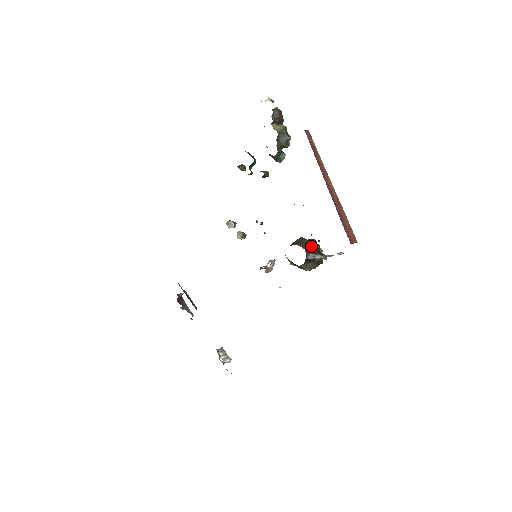
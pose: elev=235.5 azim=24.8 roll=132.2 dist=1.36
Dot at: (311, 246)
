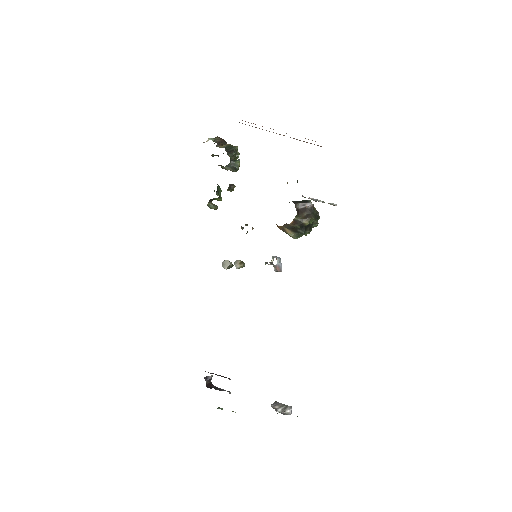
Dot at: (297, 201)
